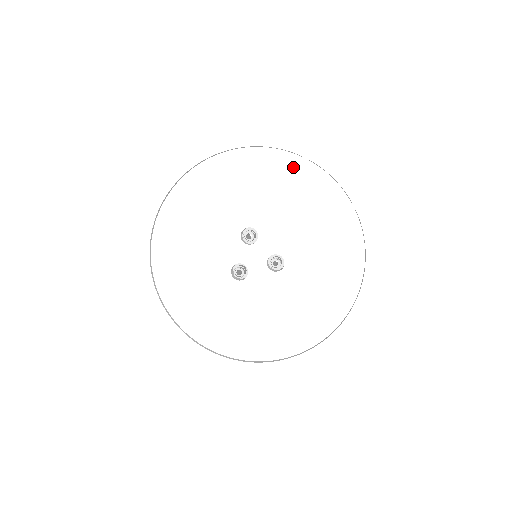
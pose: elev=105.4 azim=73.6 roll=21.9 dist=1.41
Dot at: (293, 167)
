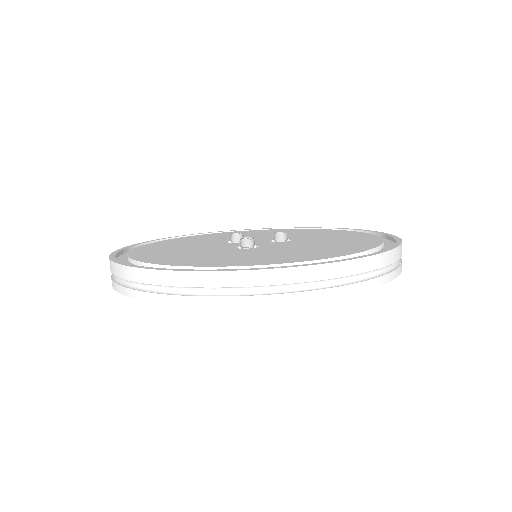
Dot at: (244, 231)
